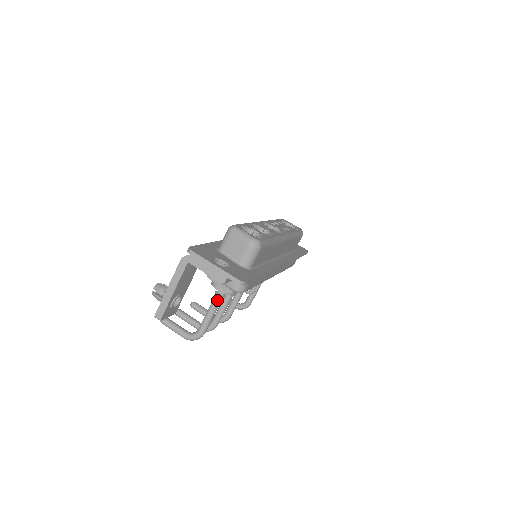
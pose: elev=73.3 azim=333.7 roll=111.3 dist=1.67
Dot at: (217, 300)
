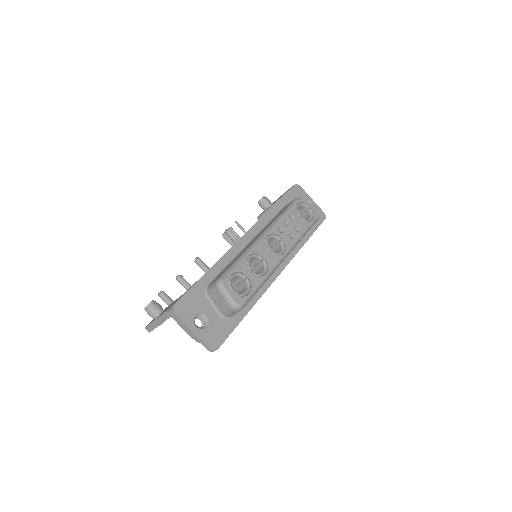
Dot at: occluded
